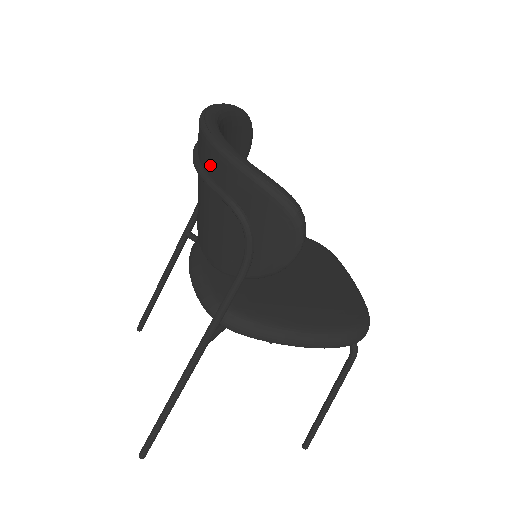
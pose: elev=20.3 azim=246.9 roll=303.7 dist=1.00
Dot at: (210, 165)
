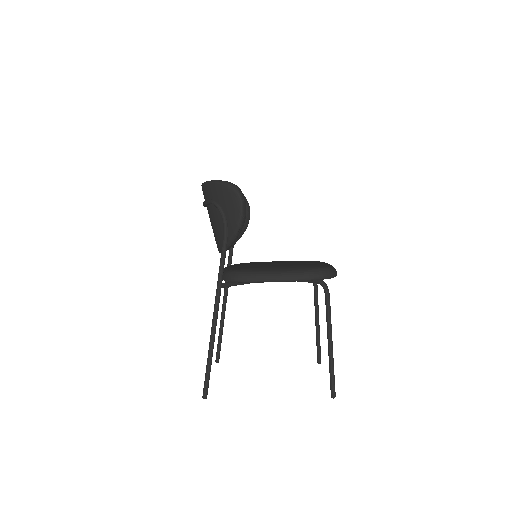
Dot at: (204, 195)
